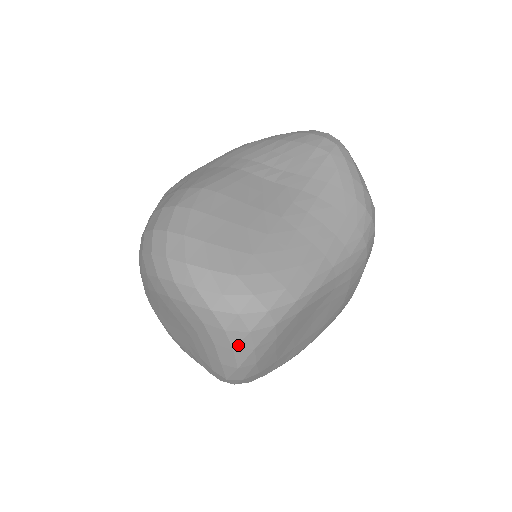
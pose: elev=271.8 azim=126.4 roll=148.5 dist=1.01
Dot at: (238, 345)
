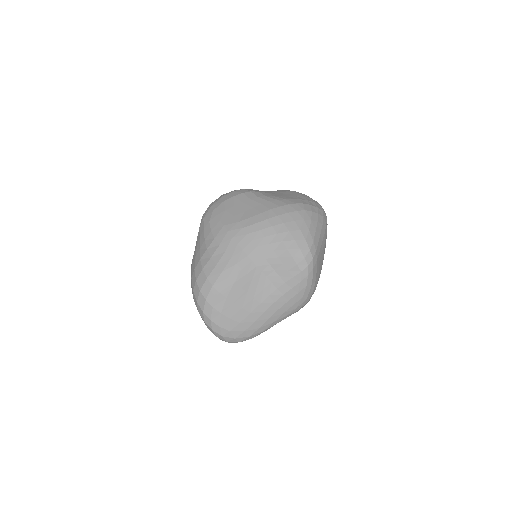
Dot at: occluded
